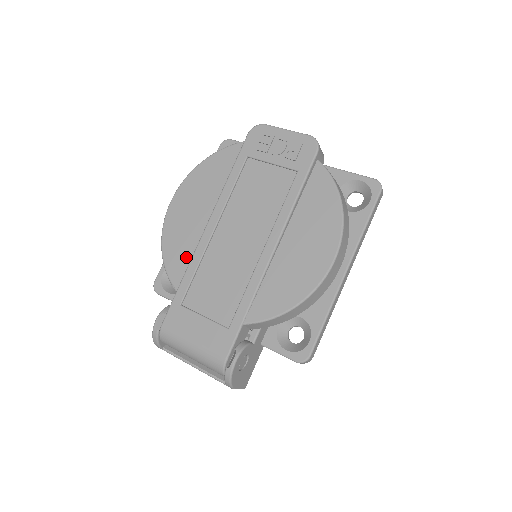
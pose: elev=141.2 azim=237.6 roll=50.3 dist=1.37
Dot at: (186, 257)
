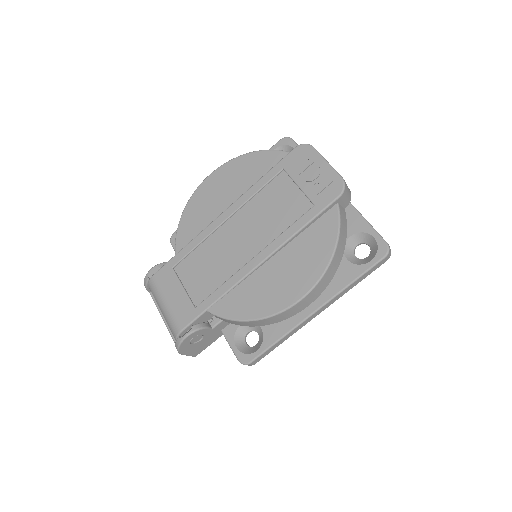
Dot at: (195, 231)
